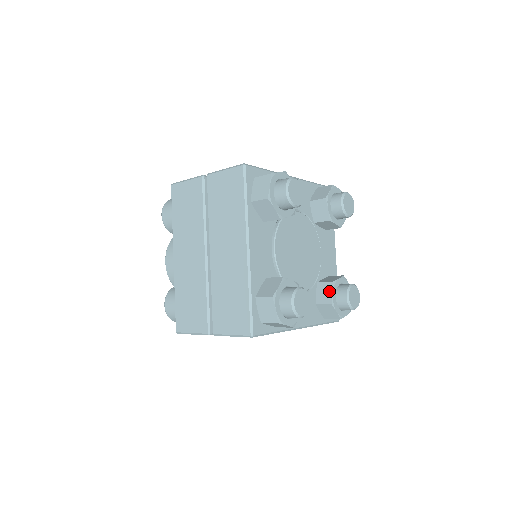
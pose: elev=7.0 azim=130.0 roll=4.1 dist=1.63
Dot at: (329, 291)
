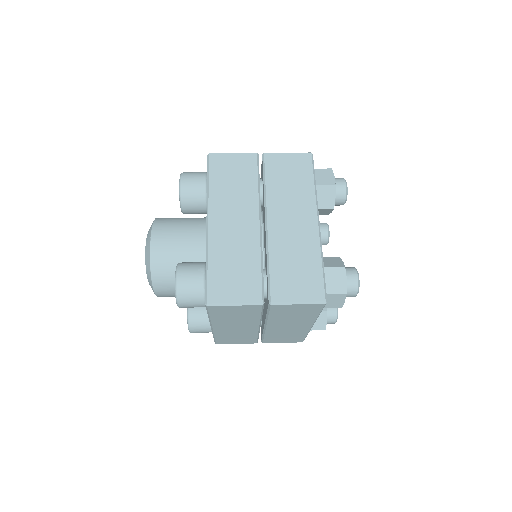
Dot at: occluded
